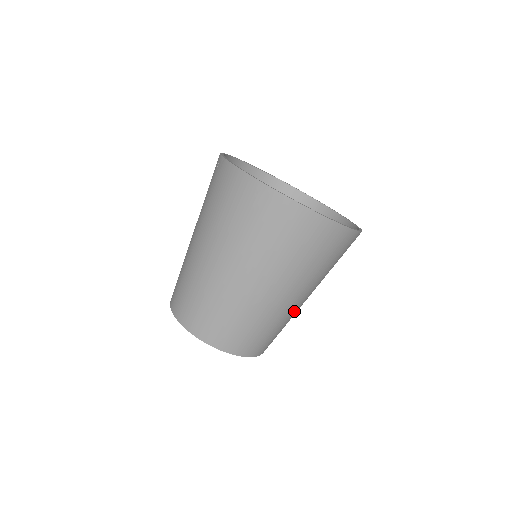
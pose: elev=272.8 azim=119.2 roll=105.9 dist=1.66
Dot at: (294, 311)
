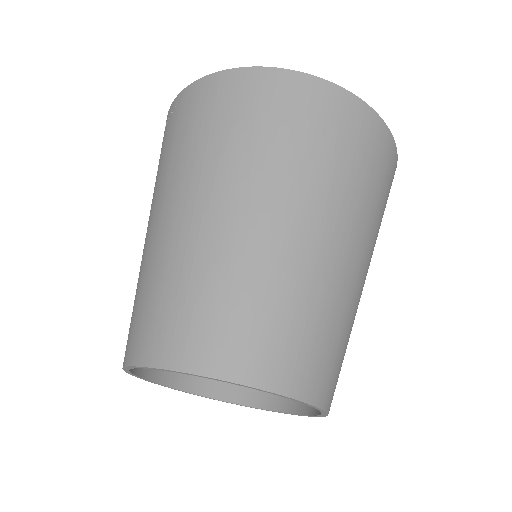
Dot at: (357, 302)
